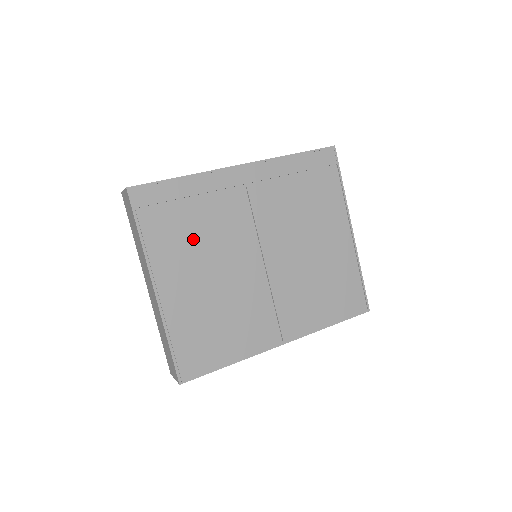
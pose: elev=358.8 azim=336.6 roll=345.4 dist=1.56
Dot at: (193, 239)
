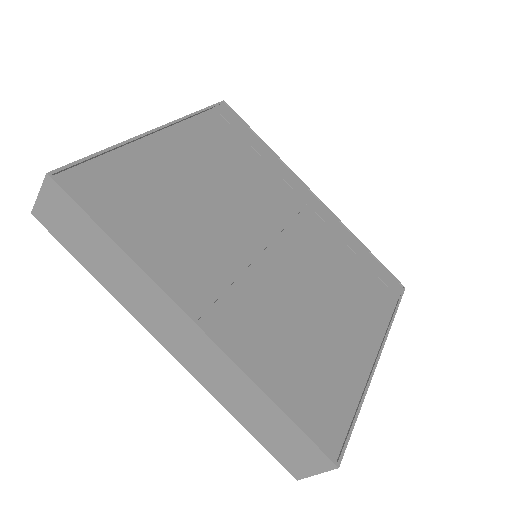
Dot at: (228, 162)
